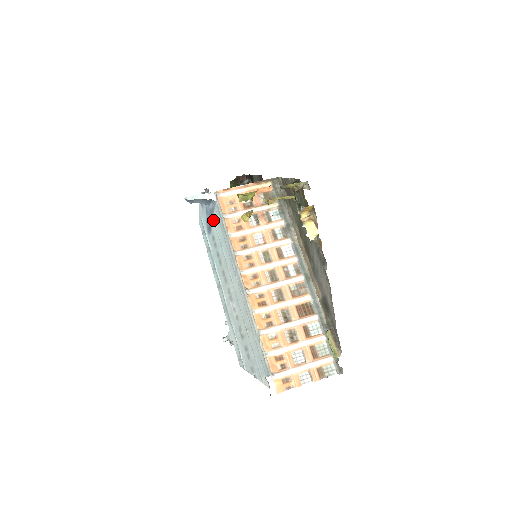
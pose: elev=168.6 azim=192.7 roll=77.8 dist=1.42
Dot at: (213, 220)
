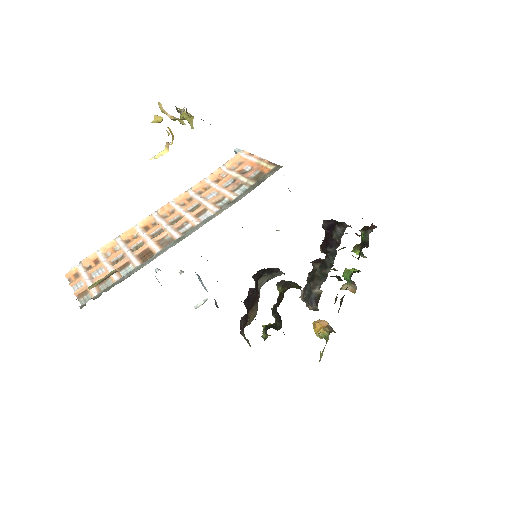
Dot at: occluded
